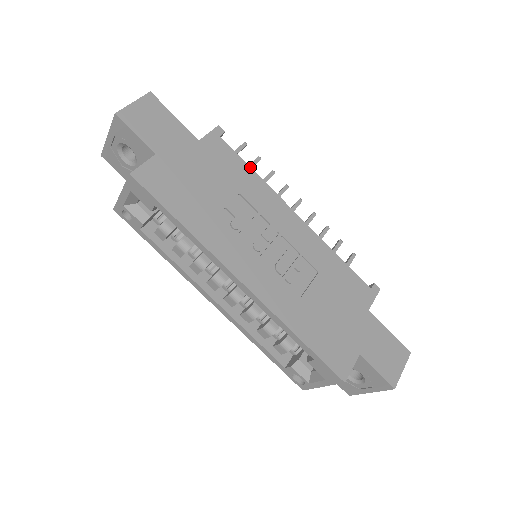
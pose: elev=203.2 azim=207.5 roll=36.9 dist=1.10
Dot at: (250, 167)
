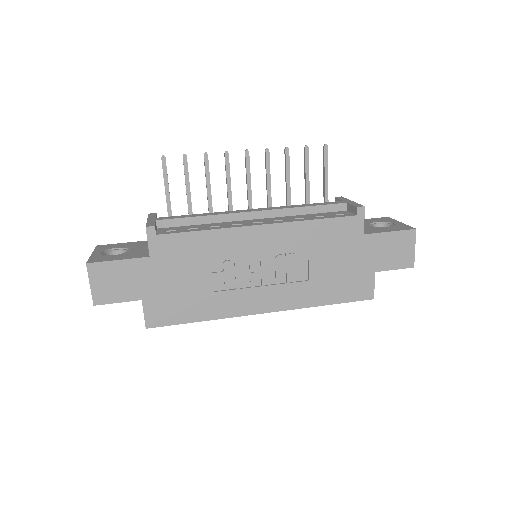
Dot at: (197, 231)
